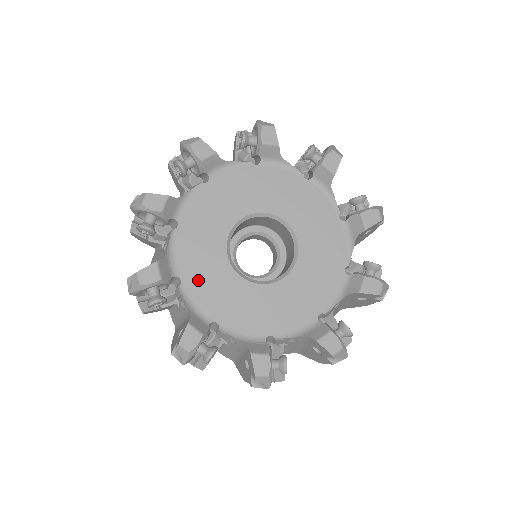
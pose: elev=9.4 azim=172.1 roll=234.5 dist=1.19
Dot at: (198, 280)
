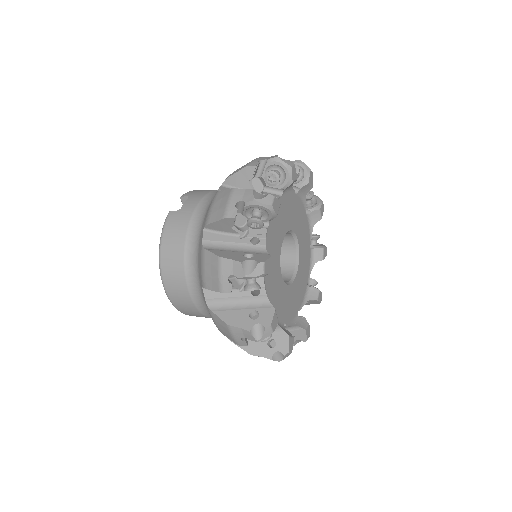
Dot at: (270, 274)
